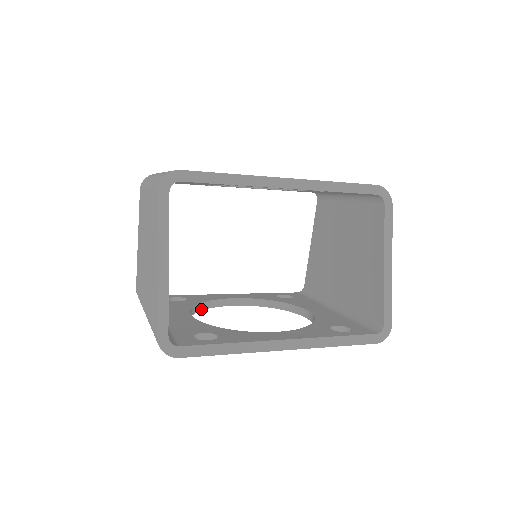
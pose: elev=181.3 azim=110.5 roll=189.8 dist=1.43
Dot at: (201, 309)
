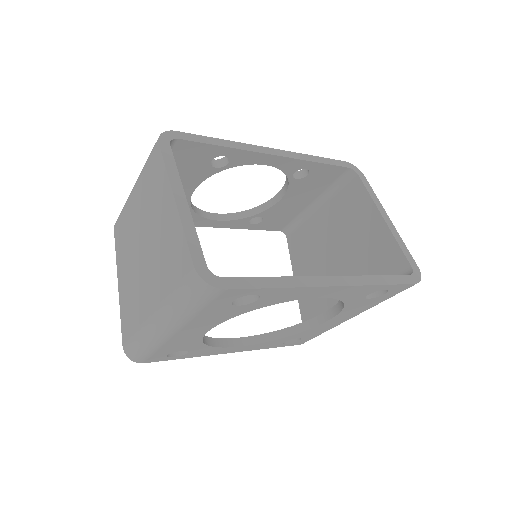
Dot at: (208, 344)
